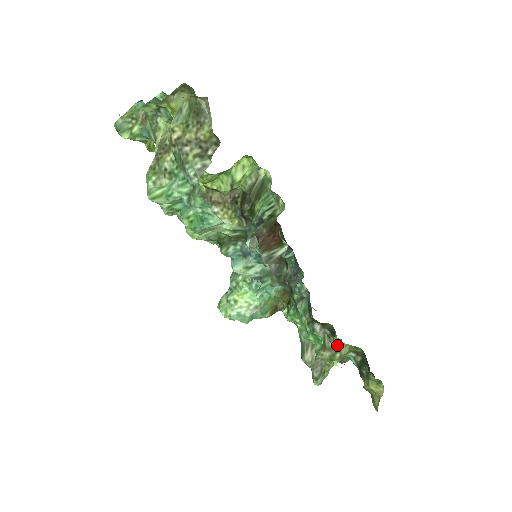
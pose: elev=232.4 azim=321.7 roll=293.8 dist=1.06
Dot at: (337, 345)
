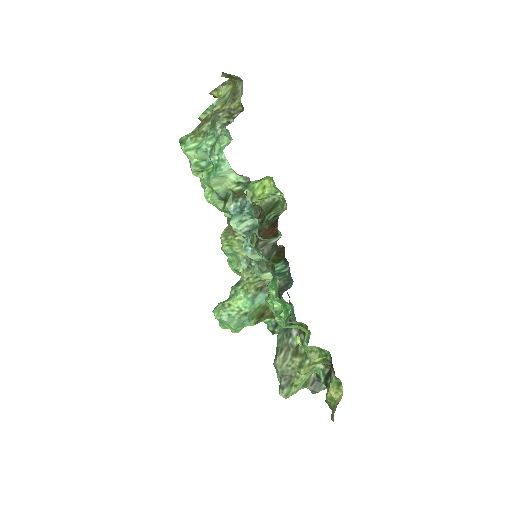
Dot at: (306, 340)
